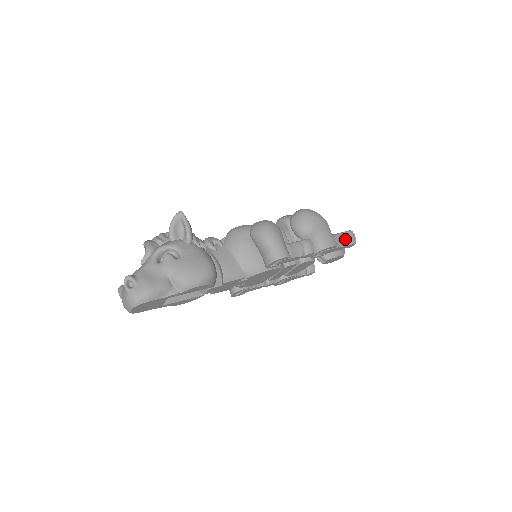
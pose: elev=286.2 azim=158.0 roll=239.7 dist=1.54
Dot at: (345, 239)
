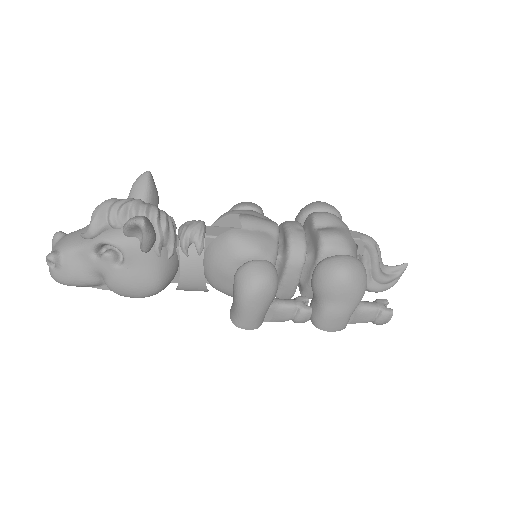
Dot at: (371, 318)
